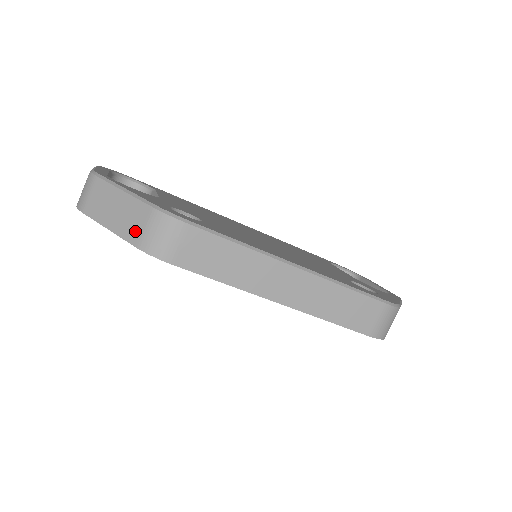
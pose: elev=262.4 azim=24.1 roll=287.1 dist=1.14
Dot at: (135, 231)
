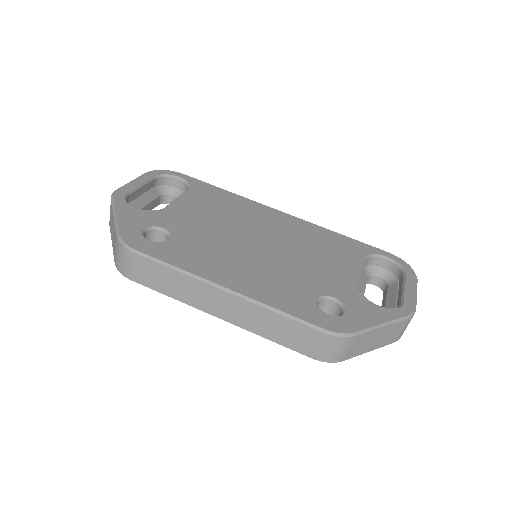
Dot at: (114, 251)
